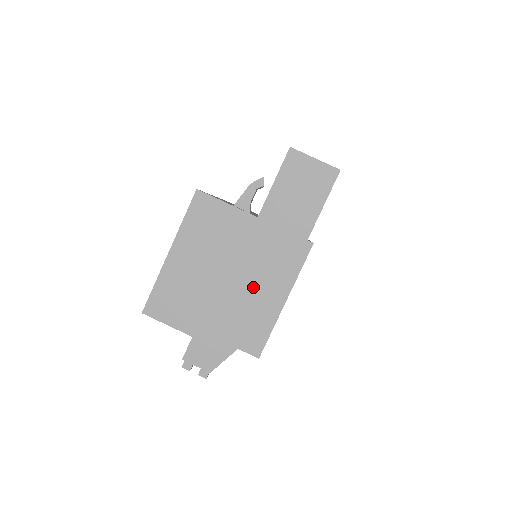
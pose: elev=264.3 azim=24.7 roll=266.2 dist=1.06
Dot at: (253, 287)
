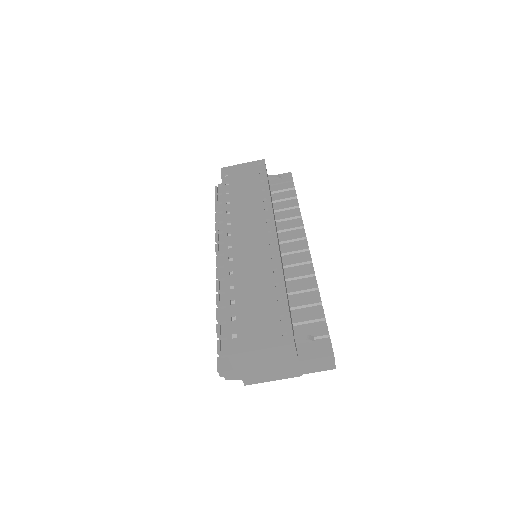
Dot at: (270, 373)
